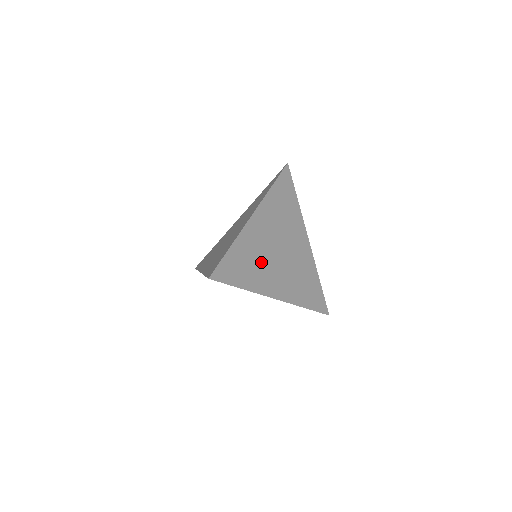
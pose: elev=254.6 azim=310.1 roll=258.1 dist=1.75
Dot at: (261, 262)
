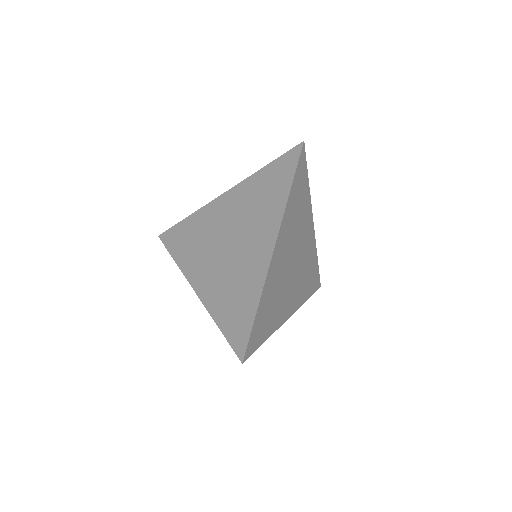
Dot at: (295, 227)
